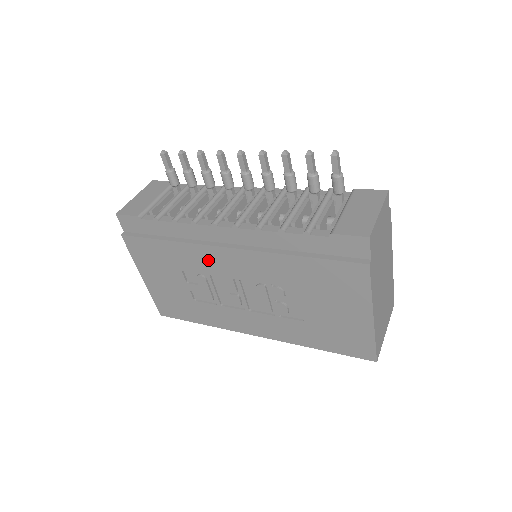
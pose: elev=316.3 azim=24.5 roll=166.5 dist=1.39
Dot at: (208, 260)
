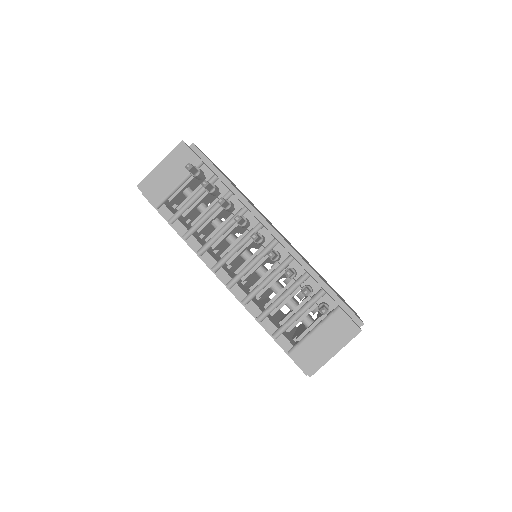
Dot at: occluded
